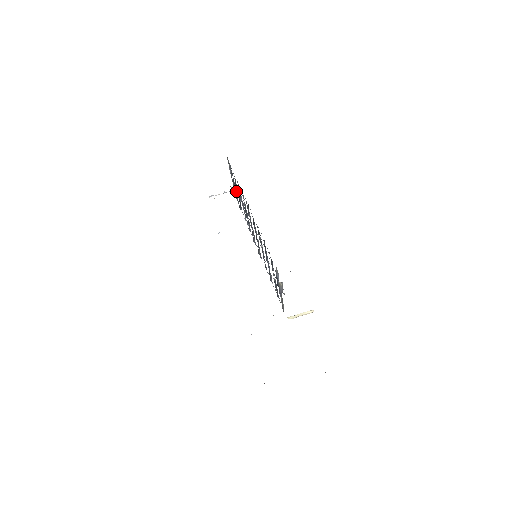
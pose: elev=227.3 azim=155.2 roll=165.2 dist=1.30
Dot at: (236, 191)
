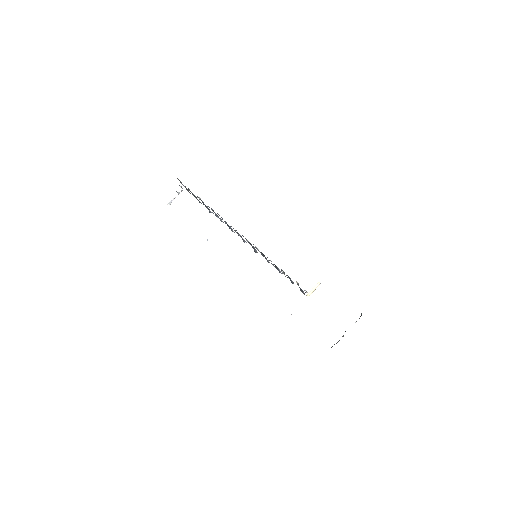
Dot at: occluded
